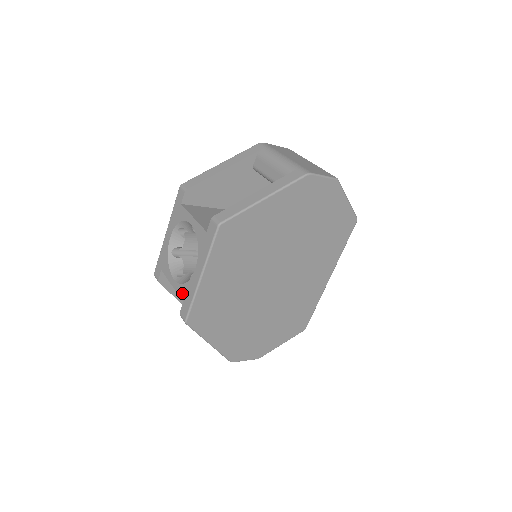
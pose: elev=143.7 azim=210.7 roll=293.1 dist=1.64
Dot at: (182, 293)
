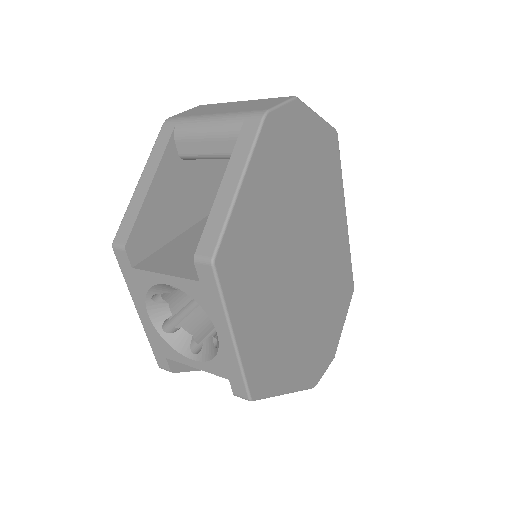
Dot at: (219, 371)
